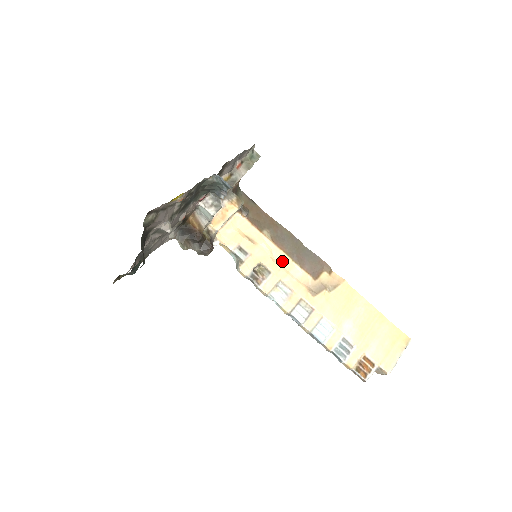
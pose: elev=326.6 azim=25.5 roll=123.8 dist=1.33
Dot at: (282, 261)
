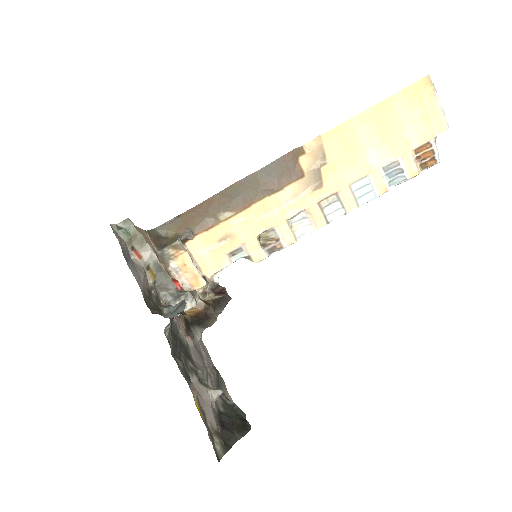
Dot at: (265, 209)
